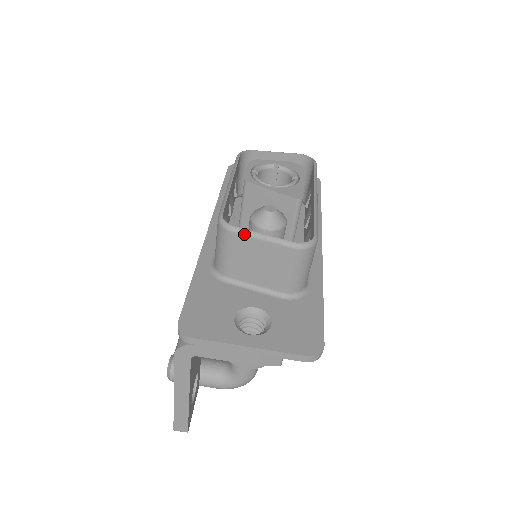
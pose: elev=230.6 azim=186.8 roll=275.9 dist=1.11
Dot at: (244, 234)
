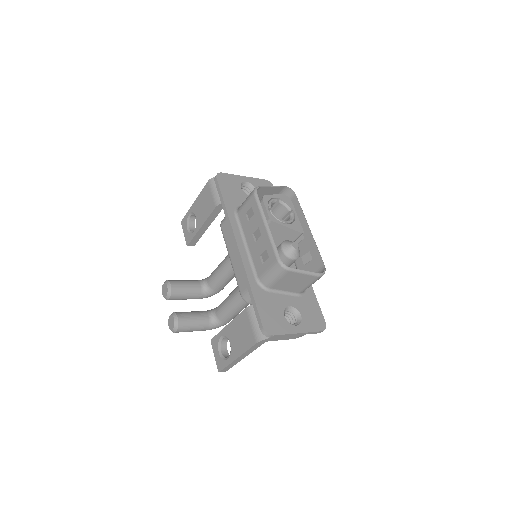
Dot at: (295, 272)
